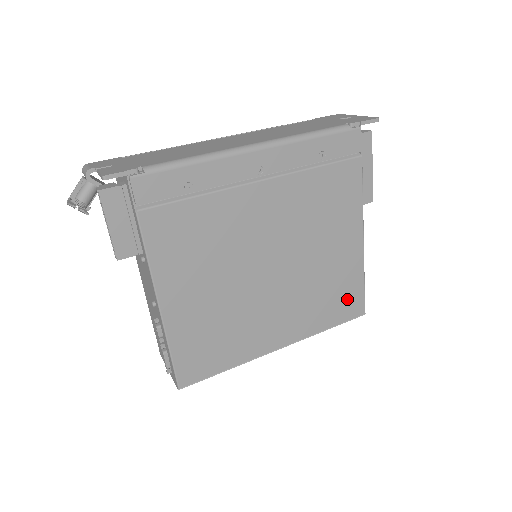
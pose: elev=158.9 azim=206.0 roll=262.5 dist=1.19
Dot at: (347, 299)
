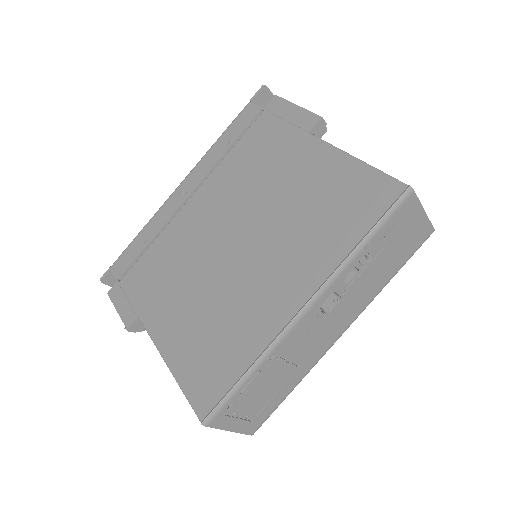
Dot at: (357, 195)
